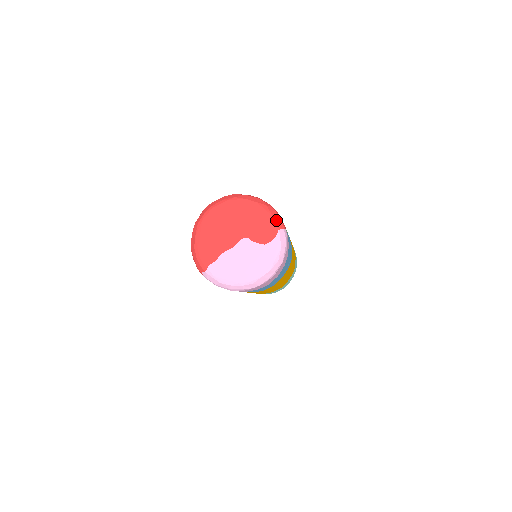
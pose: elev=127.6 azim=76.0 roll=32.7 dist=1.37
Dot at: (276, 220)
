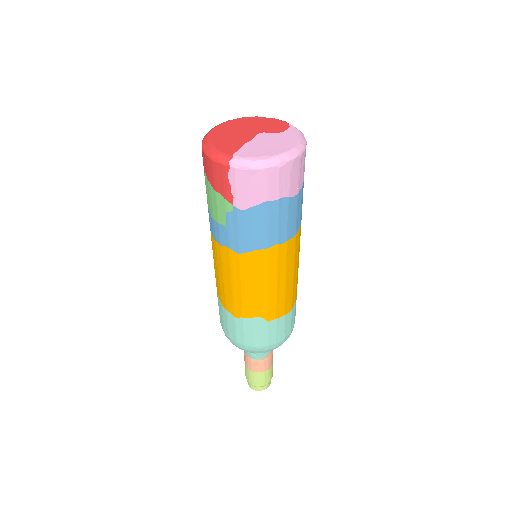
Dot at: occluded
